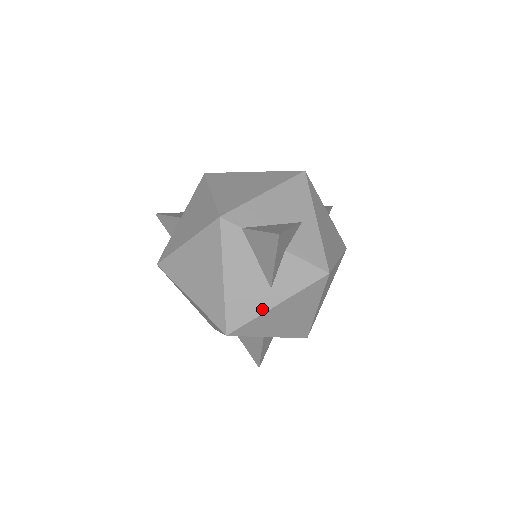
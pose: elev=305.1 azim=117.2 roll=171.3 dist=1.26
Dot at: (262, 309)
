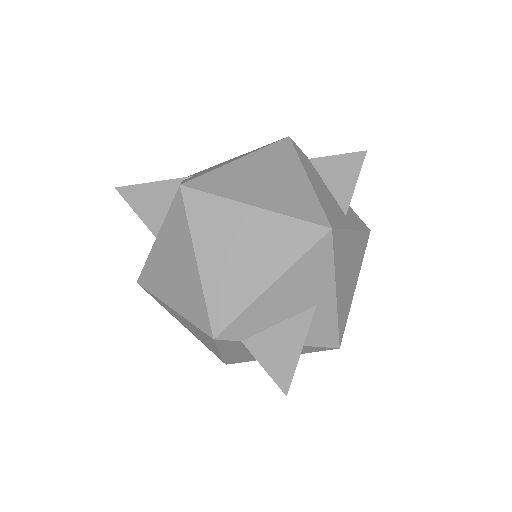
Dot at: occluded
